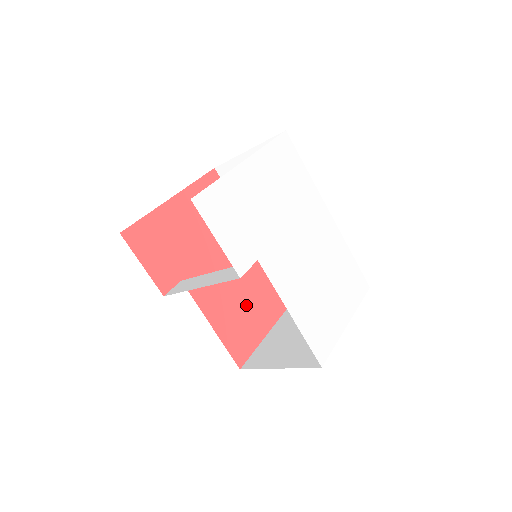
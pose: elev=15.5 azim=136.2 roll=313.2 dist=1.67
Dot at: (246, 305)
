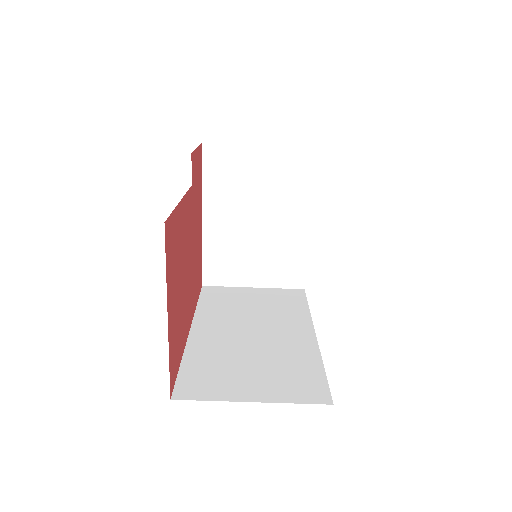
Dot at: (179, 279)
